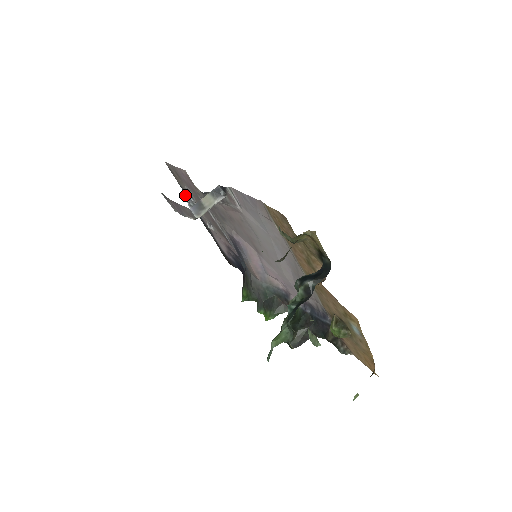
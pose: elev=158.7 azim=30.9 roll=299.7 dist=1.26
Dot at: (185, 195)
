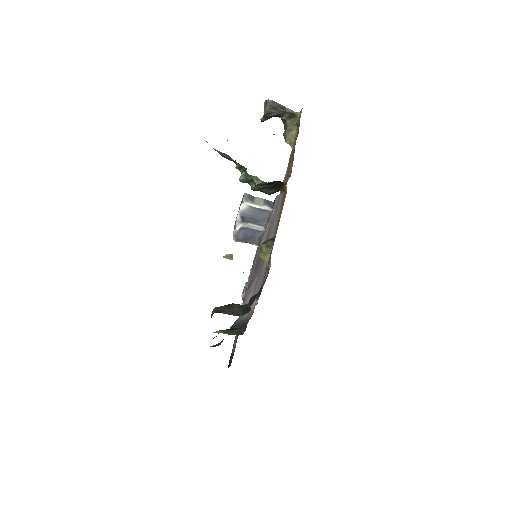
Dot at: occluded
